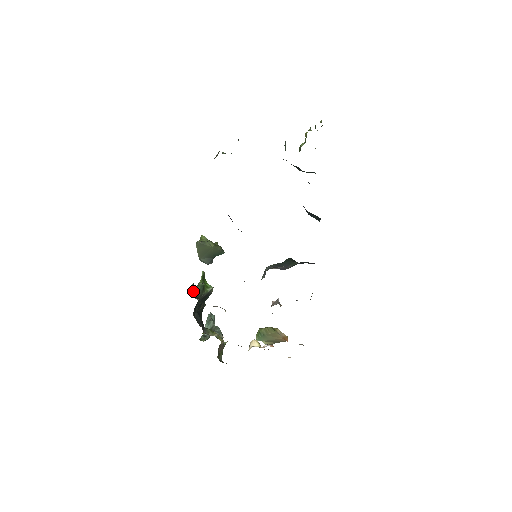
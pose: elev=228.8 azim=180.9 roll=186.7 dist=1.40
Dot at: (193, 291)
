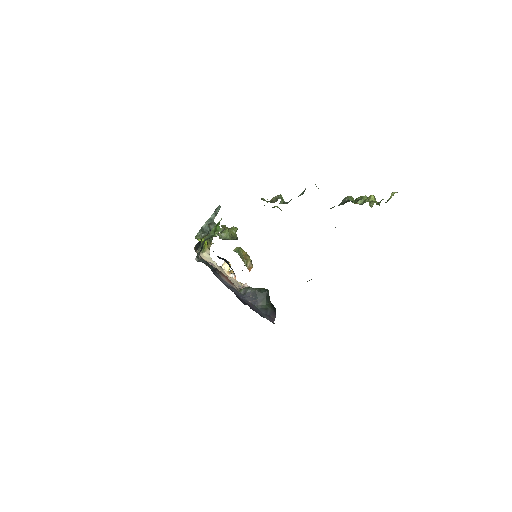
Dot at: occluded
